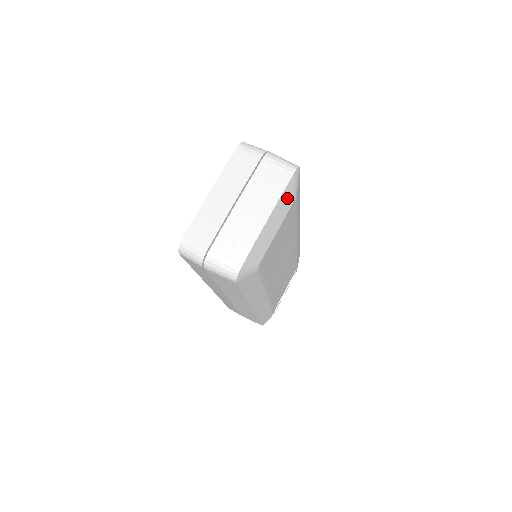
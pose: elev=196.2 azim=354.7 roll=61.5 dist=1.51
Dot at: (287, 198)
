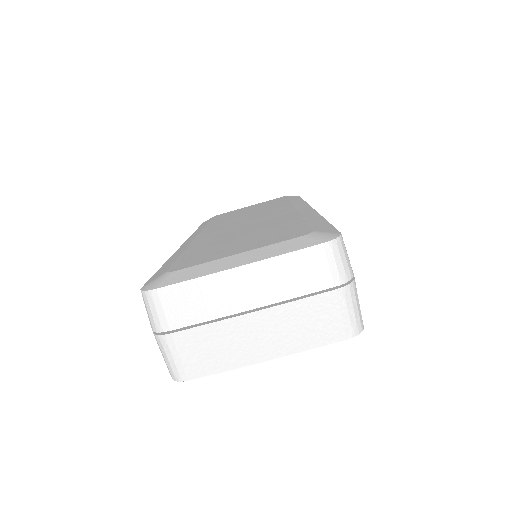
Dot at: occluded
